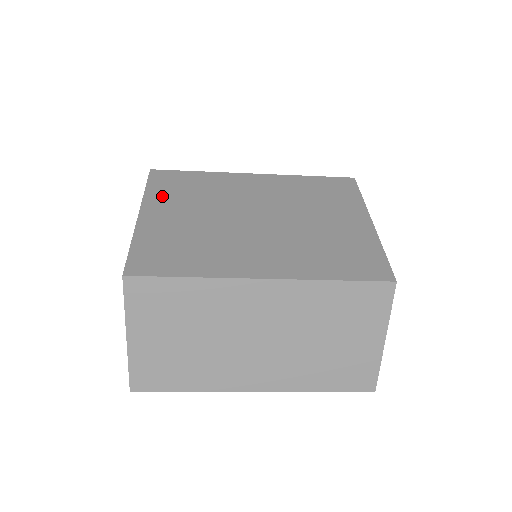
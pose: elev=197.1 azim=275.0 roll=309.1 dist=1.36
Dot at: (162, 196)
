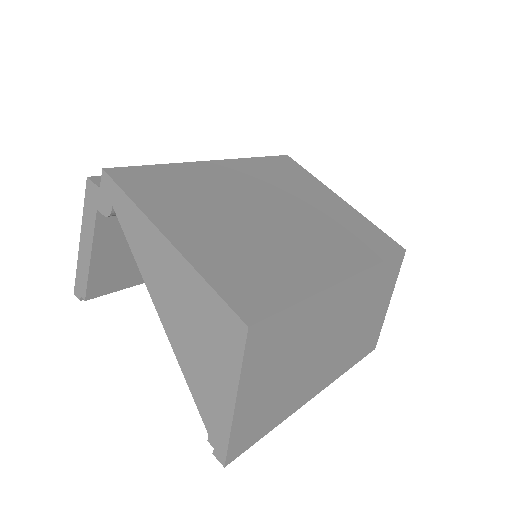
Dot at: (162, 206)
